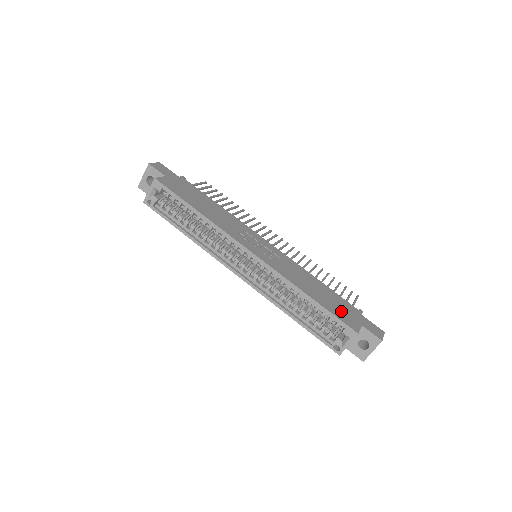
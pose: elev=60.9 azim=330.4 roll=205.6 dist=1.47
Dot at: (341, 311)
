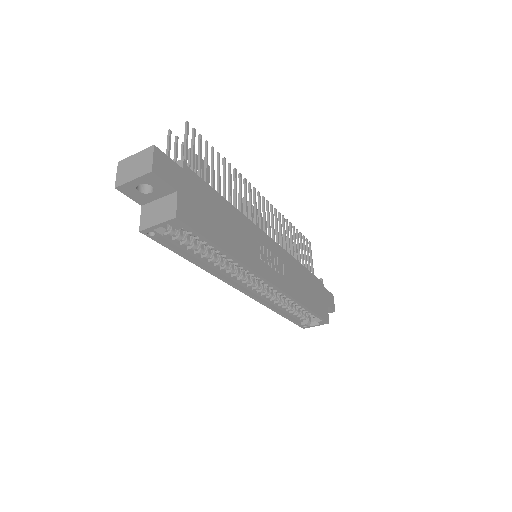
Dot at: (319, 302)
